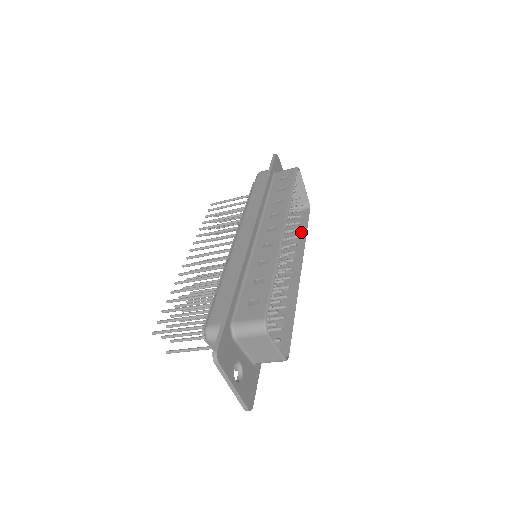
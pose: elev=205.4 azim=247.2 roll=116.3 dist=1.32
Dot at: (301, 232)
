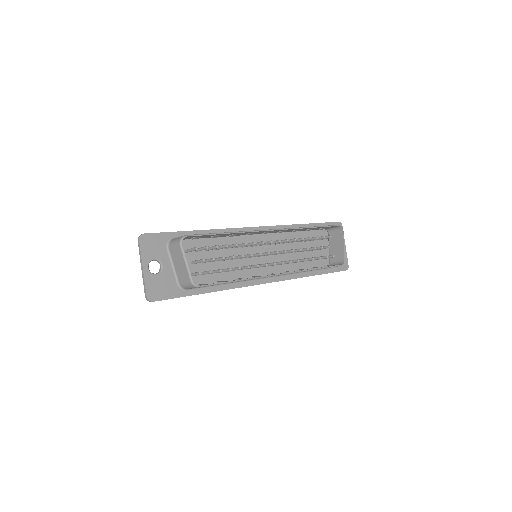
Dot at: occluded
